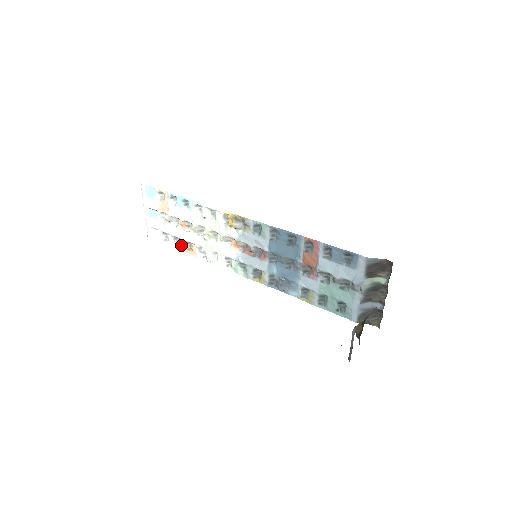
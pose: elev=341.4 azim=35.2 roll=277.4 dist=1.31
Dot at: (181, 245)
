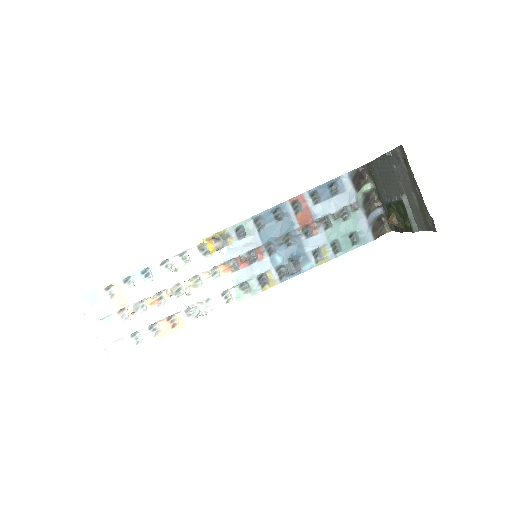
Dot at: (161, 330)
